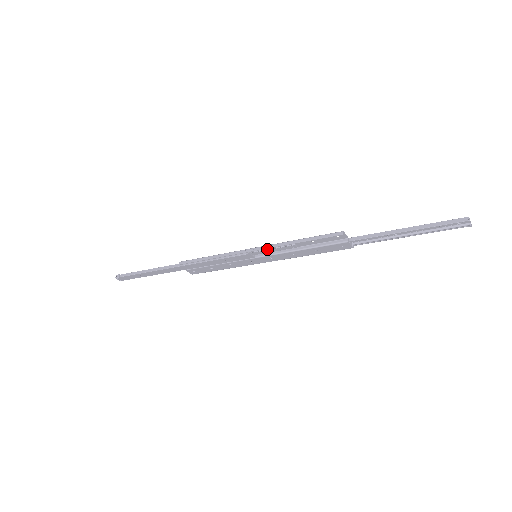
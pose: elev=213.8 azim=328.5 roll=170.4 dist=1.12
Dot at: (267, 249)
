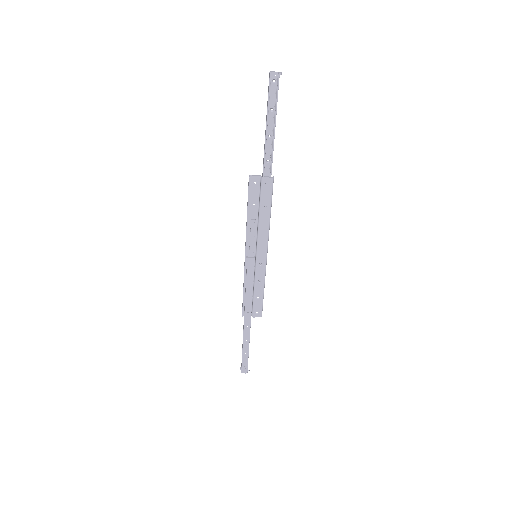
Dot at: (250, 243)
